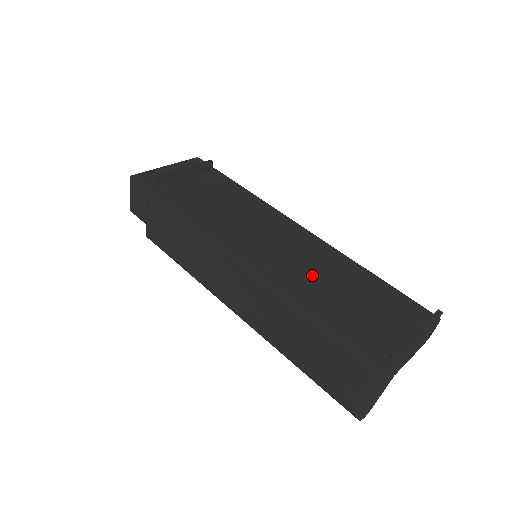
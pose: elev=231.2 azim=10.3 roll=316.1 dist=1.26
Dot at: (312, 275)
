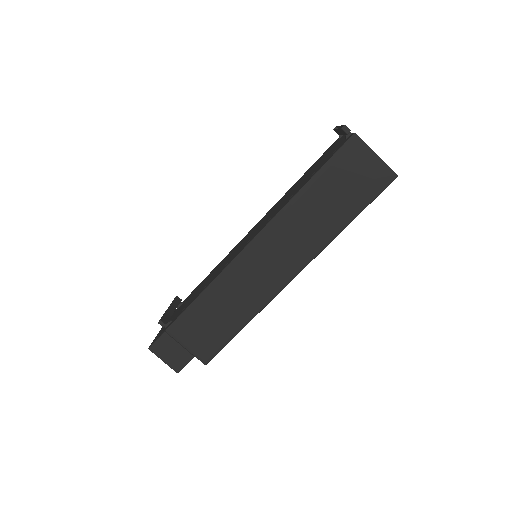
Dot at: occluded
